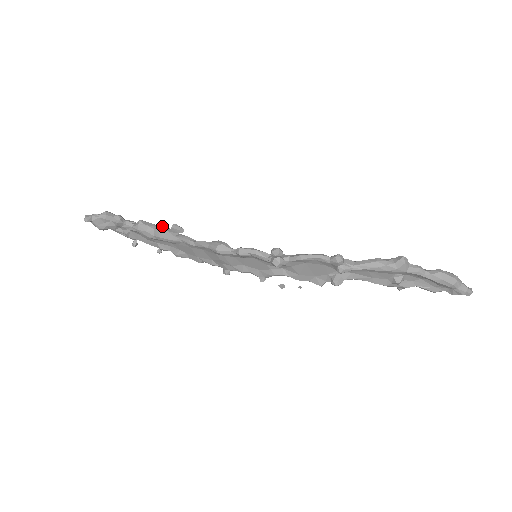
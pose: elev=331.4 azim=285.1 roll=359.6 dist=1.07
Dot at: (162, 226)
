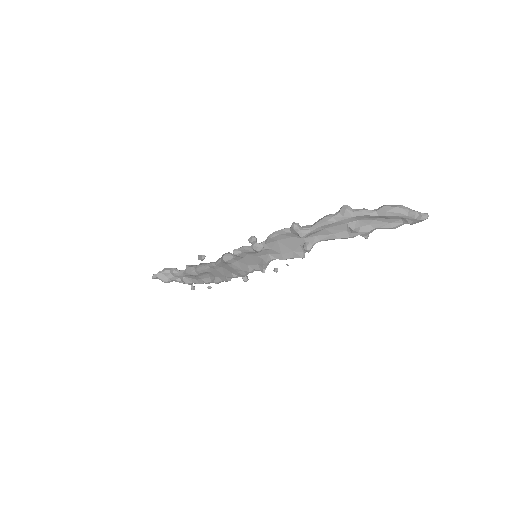
Dot at: (199, 264)
